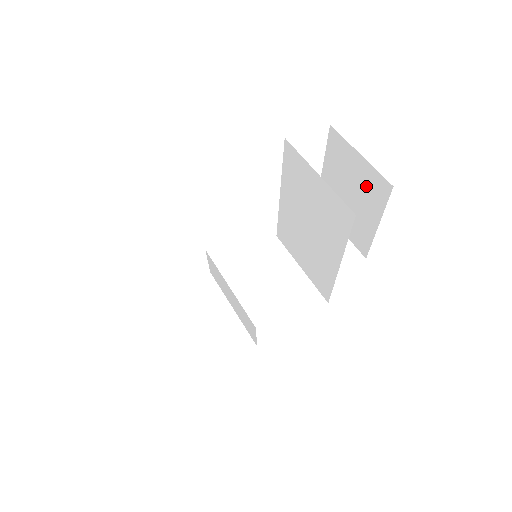
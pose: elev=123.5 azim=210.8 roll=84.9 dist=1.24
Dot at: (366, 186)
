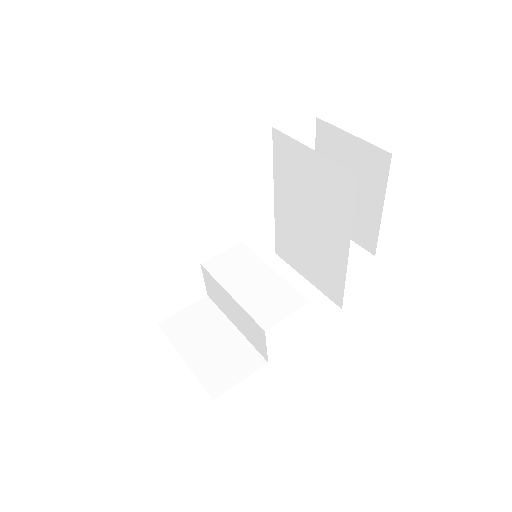
Dot at: (363, 168)
